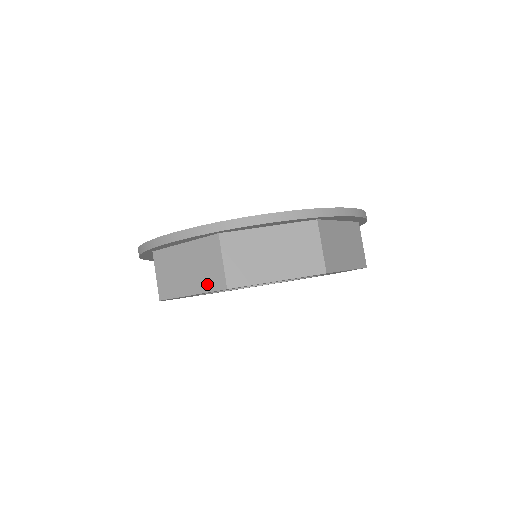
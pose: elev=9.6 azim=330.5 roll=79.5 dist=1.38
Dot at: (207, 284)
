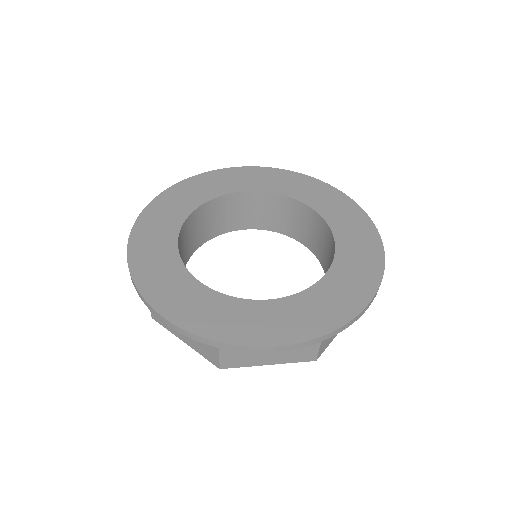
Dot at: (201, 351)
